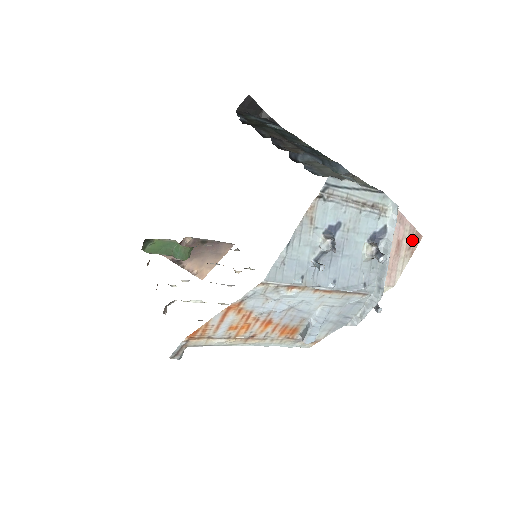
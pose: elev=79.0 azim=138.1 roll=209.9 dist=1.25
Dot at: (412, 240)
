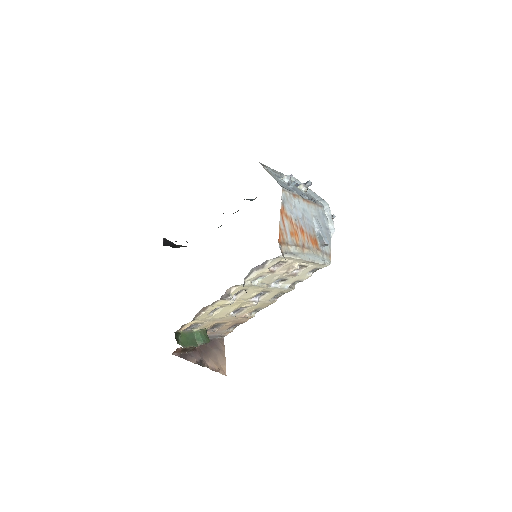
Dot at: occluded
